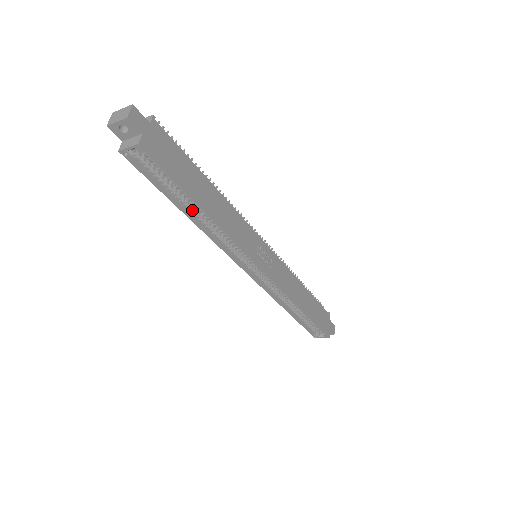
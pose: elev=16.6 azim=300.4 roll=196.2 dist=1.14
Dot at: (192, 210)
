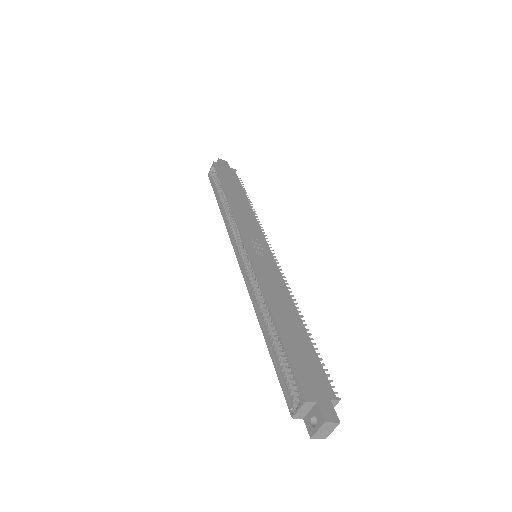
Dot at: (224, 204)
